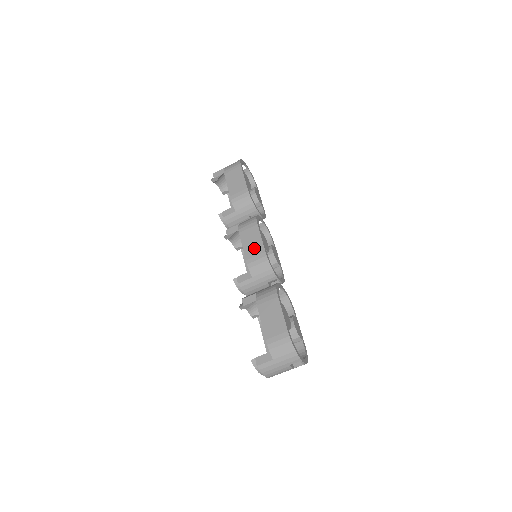
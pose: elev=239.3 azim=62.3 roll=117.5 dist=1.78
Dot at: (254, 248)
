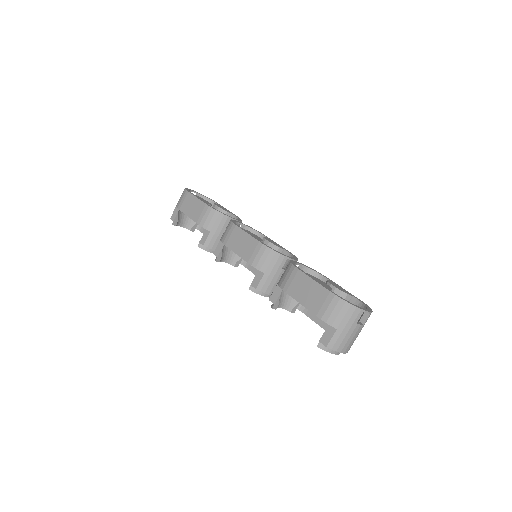
Dot at: (247, 247)
